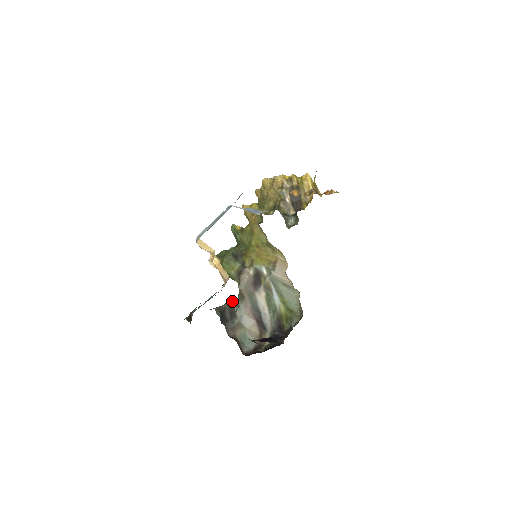
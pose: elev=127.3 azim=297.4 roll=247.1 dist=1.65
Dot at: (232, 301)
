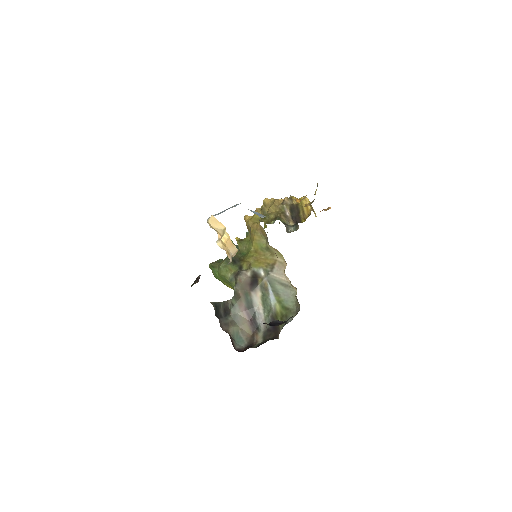
Dot at: (227, 300)
